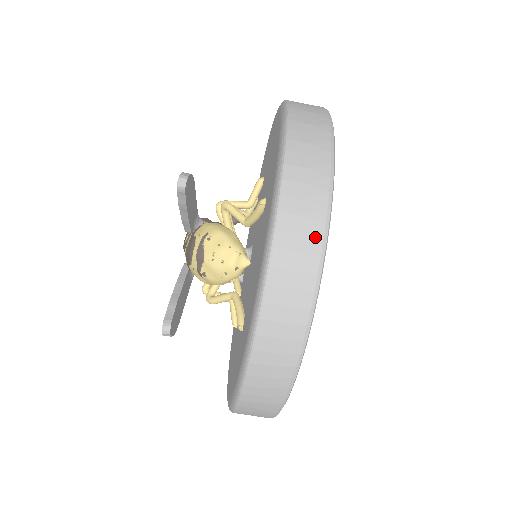
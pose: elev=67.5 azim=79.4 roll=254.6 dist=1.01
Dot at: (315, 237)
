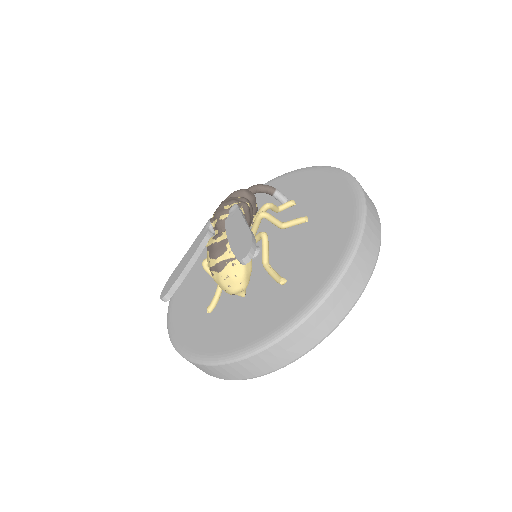
Dot at: (282, 362)
